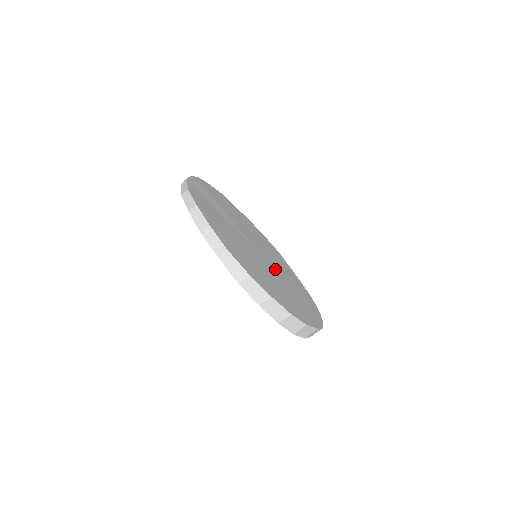
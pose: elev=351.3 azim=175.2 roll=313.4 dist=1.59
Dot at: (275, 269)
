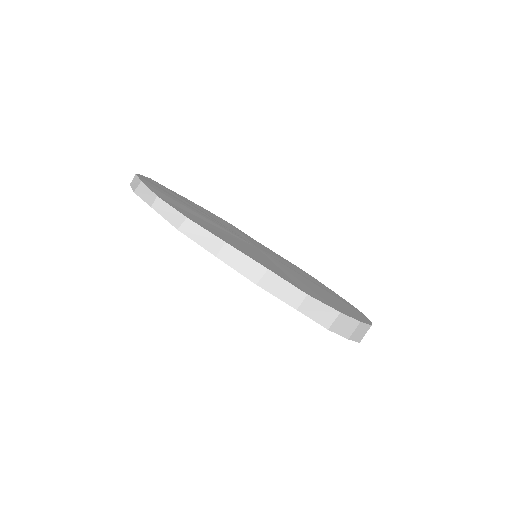
Dot at: (280, 261)
